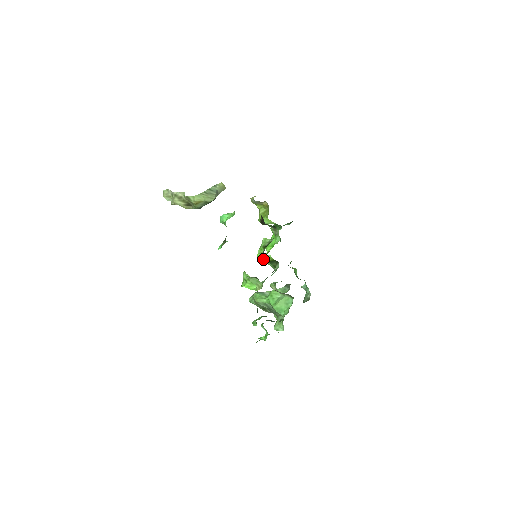
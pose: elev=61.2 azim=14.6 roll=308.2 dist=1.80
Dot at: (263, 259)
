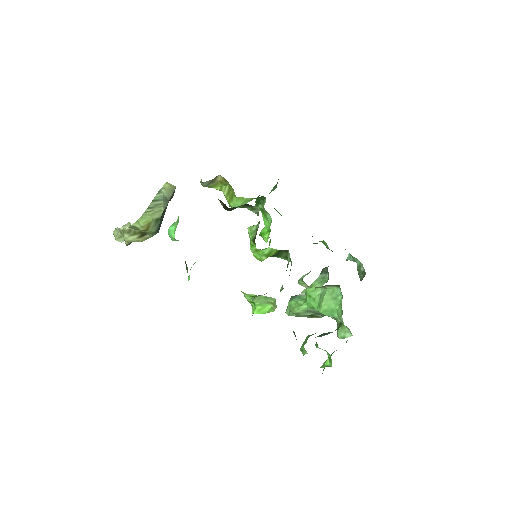
Dot at: (264, 257)
